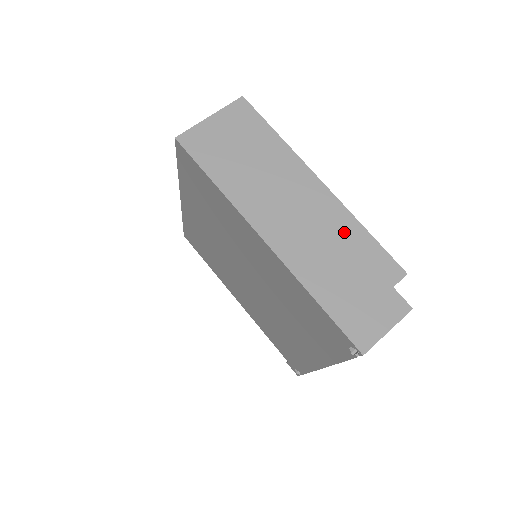
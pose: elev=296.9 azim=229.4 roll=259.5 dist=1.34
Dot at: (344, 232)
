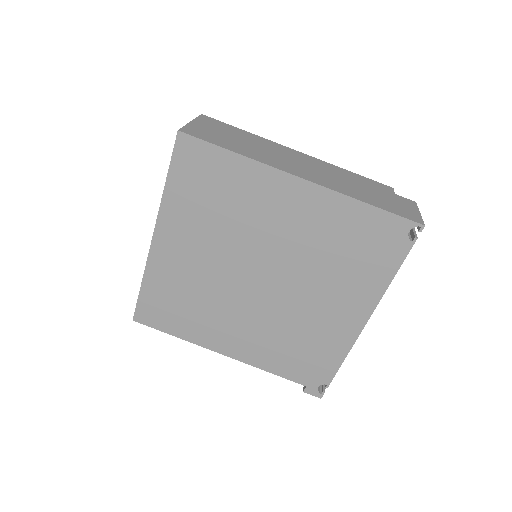
Dot at: (340, 172)
